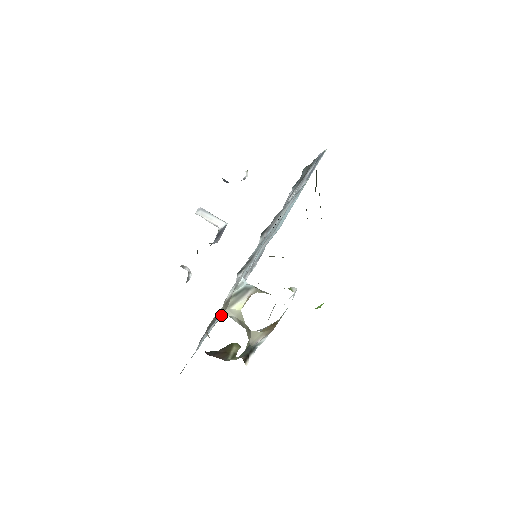
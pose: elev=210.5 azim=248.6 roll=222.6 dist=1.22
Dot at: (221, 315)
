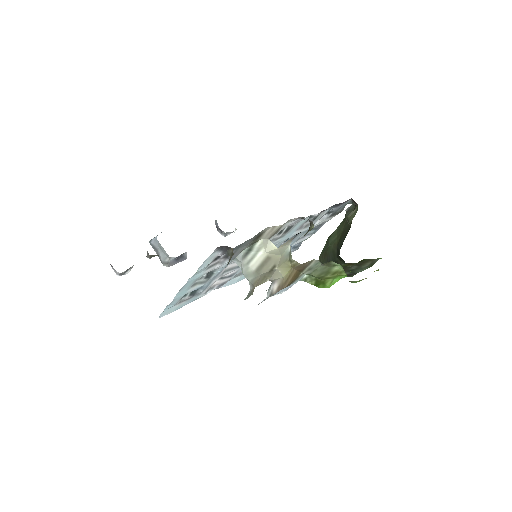
Dot at: (188, 289)
